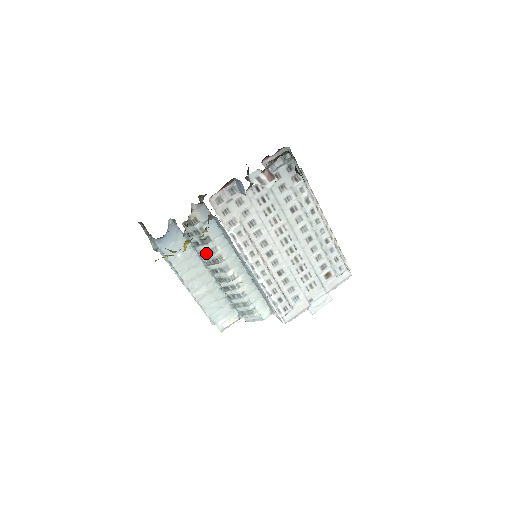
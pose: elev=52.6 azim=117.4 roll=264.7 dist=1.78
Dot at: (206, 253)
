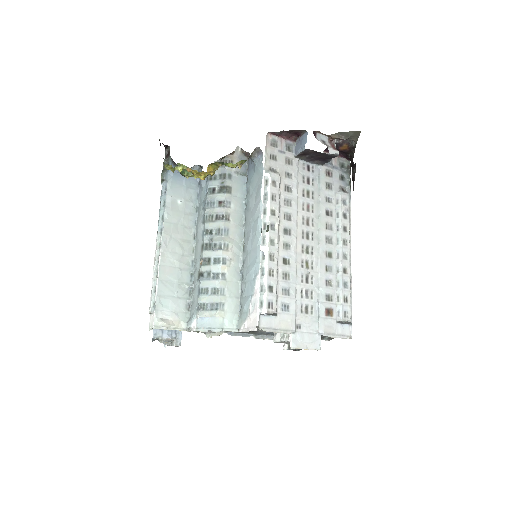
Dot at: (215, 204)
